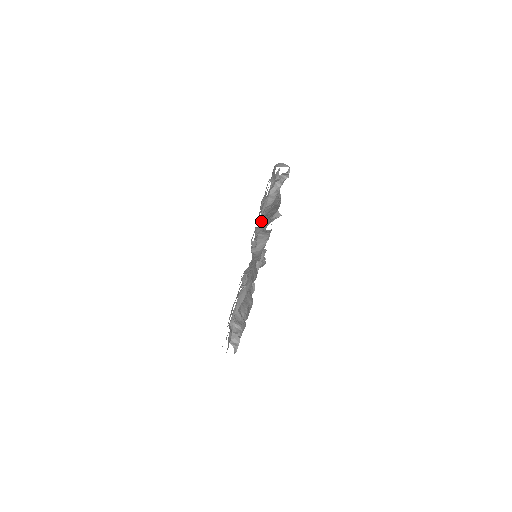
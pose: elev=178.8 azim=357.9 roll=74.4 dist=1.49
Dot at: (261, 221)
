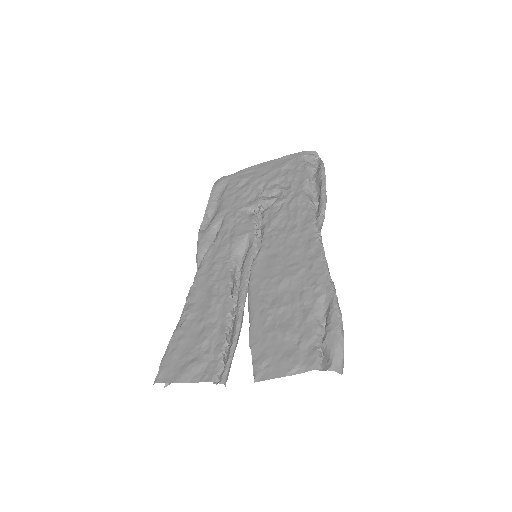
Dot at: (285, 304)
